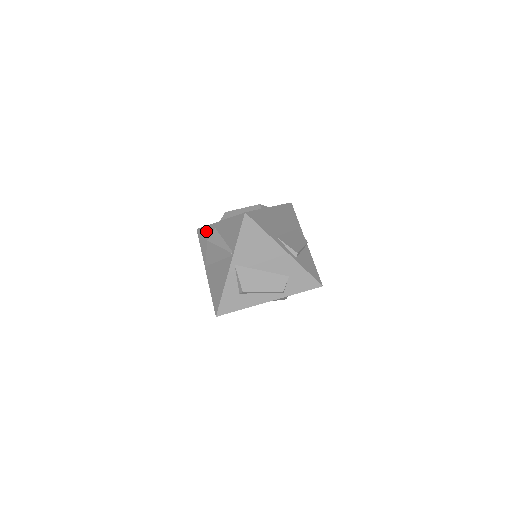
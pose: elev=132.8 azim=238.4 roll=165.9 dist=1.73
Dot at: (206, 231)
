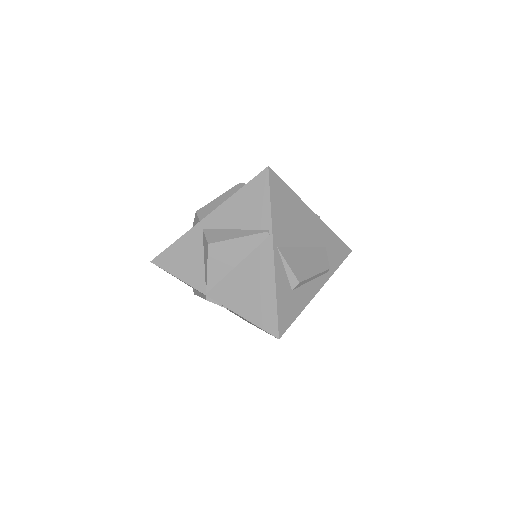
Dot at: (180, 247)
